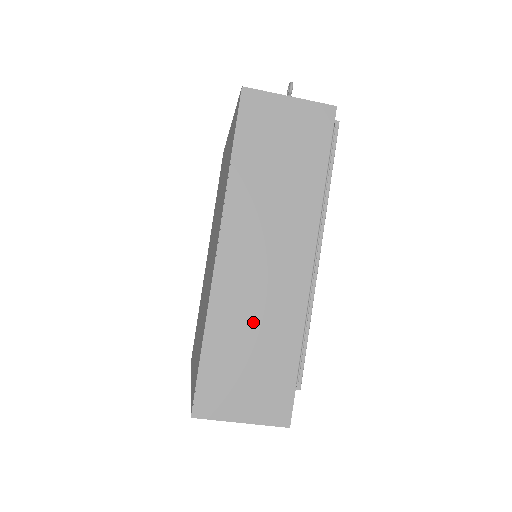
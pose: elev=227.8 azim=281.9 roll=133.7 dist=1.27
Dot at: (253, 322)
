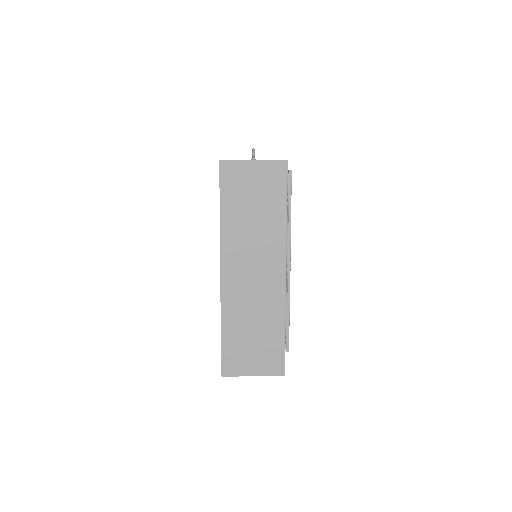
Dot at: (251, 314)
